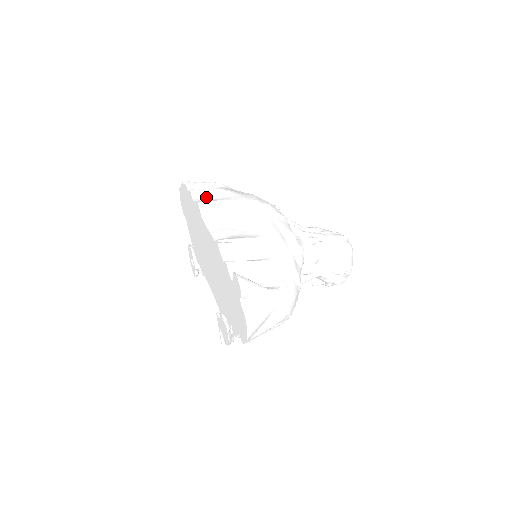
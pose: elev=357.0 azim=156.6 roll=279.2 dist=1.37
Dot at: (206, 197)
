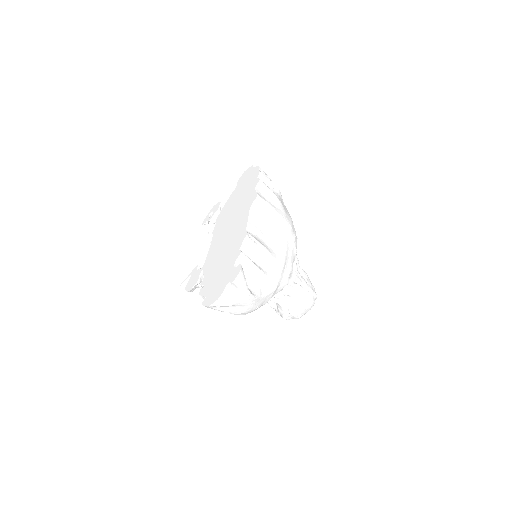
Dot at: (265, 194)
